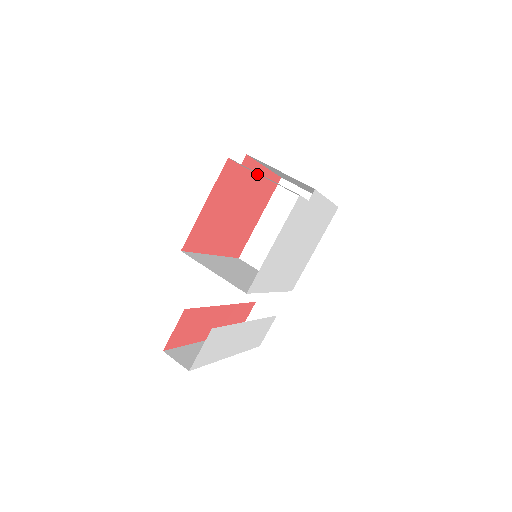
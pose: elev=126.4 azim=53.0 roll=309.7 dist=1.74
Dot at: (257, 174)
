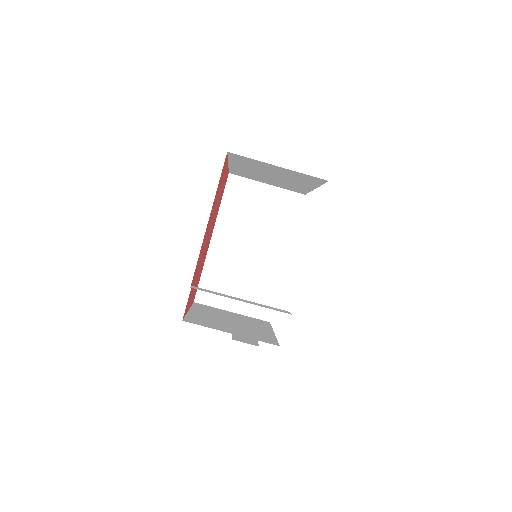
Dot at: occluded
